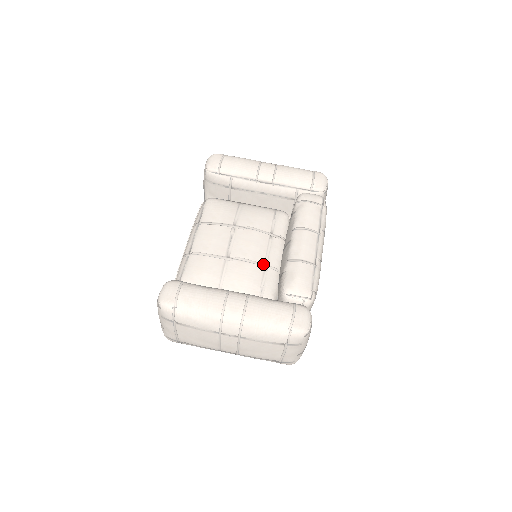
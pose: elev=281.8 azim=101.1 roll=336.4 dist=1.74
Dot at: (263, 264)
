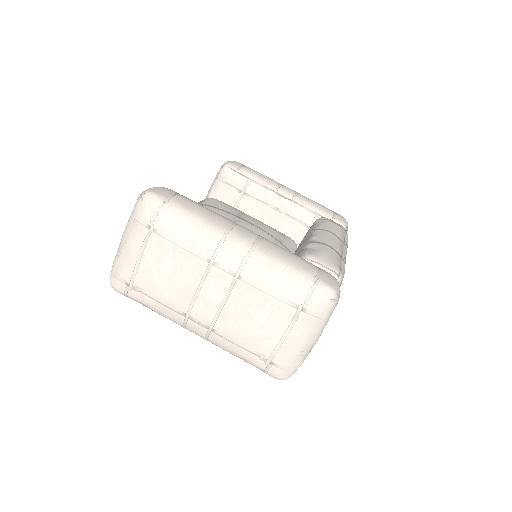
Dot at: occluded
